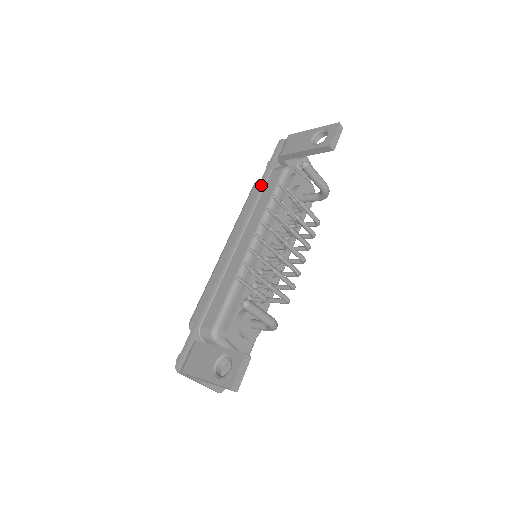
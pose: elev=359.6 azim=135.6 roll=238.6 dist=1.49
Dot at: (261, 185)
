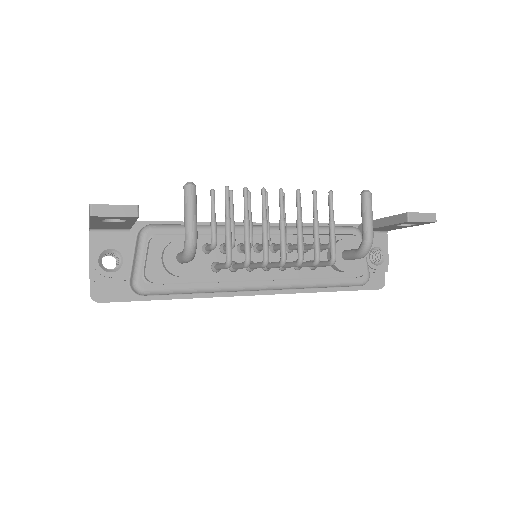
Dot at: (322, 224)
